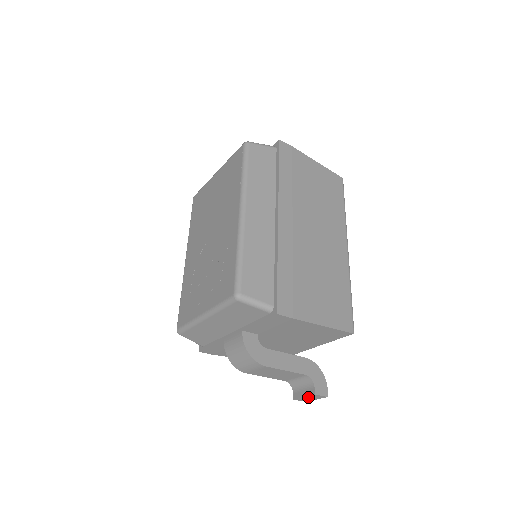
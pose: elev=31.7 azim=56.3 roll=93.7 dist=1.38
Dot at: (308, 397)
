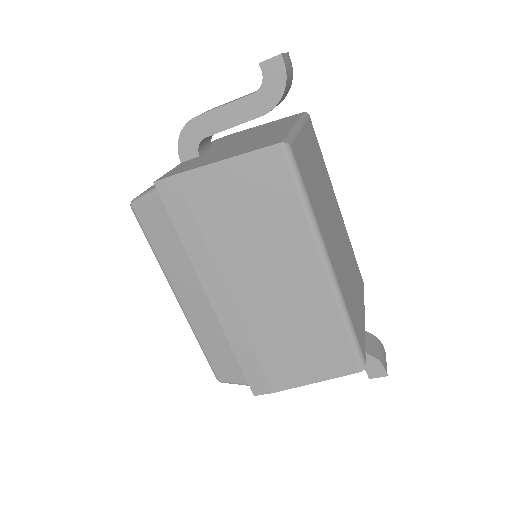
Dot at: occluded
